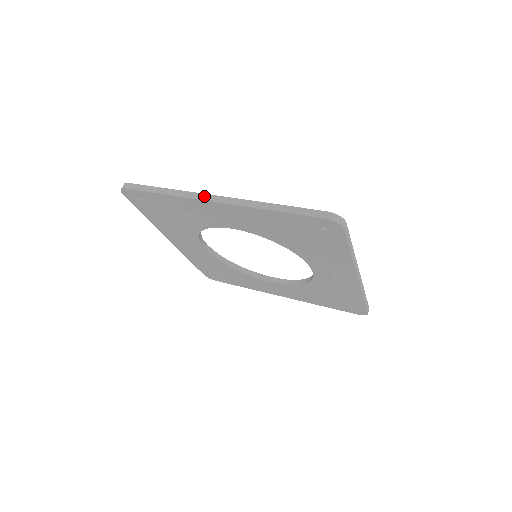
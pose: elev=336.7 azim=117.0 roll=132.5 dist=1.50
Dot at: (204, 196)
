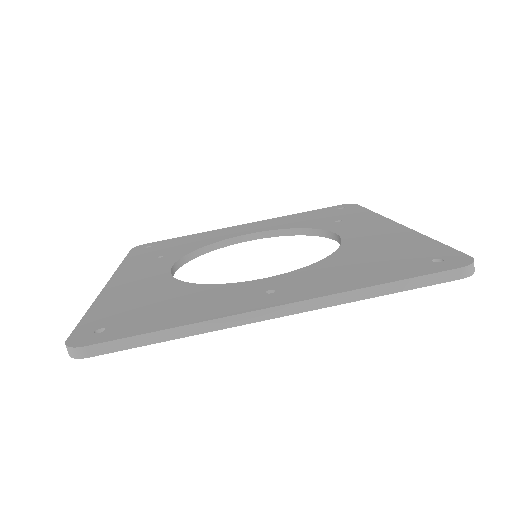
Dot at: occluded
